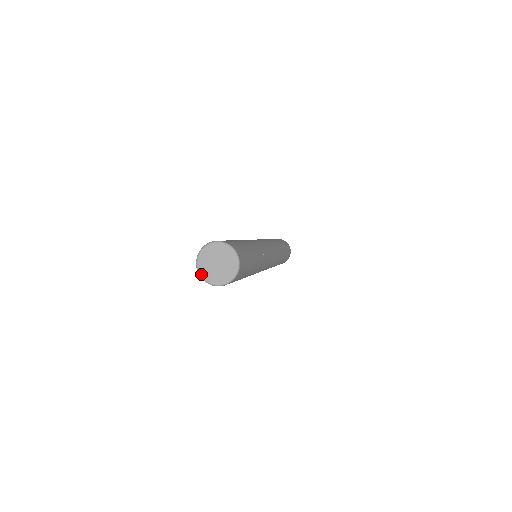
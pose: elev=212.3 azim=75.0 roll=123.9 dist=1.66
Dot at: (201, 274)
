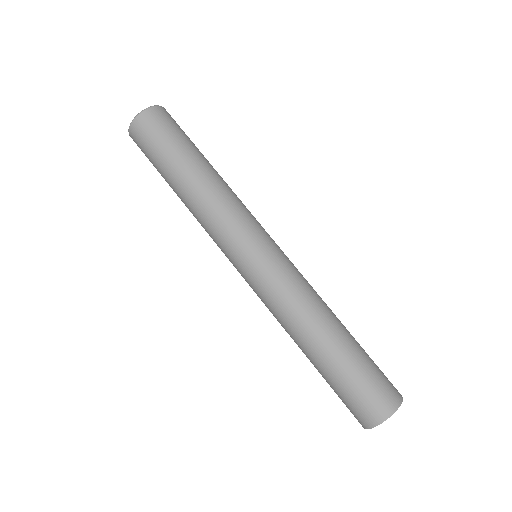
Dot at: occluded
